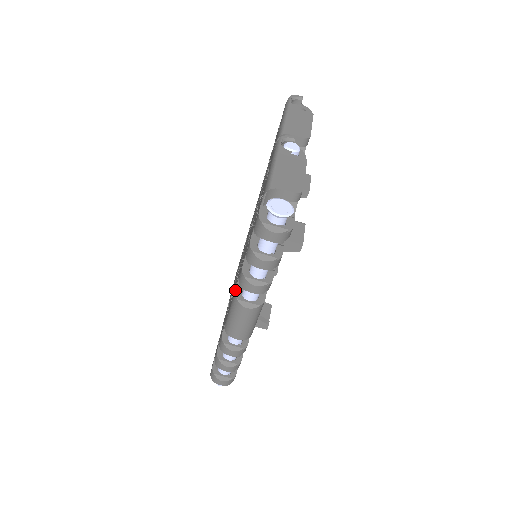
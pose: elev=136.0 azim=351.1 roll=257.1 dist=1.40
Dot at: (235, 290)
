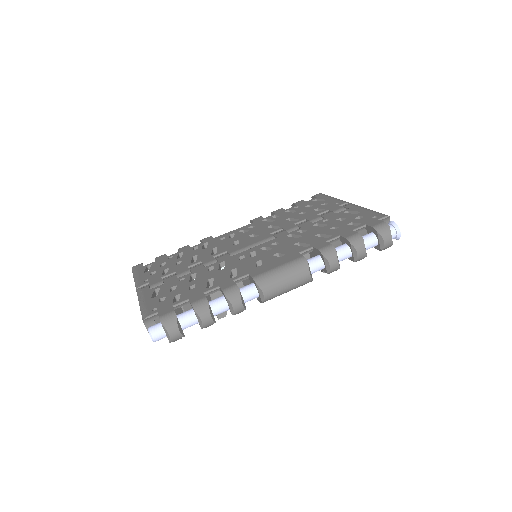
Dot at: occluded
